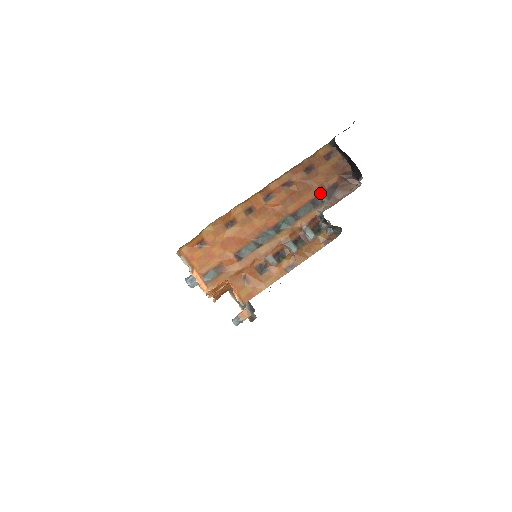
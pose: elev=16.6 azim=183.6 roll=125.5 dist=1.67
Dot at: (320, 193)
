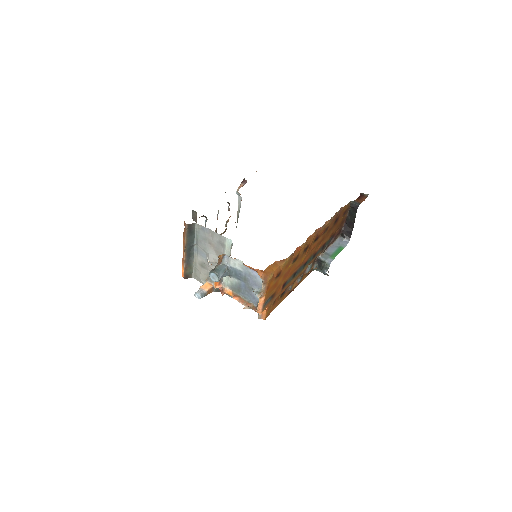
Dot at: occluded
